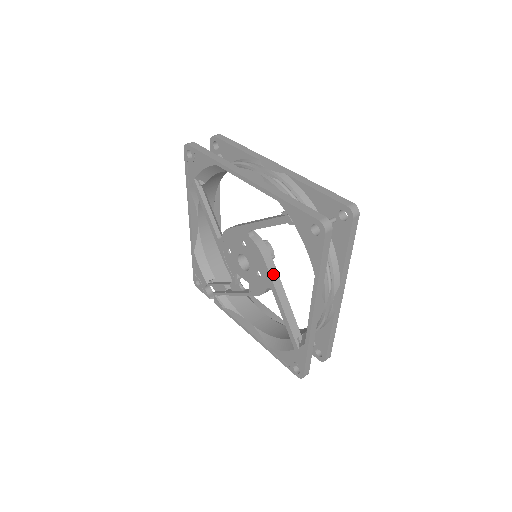
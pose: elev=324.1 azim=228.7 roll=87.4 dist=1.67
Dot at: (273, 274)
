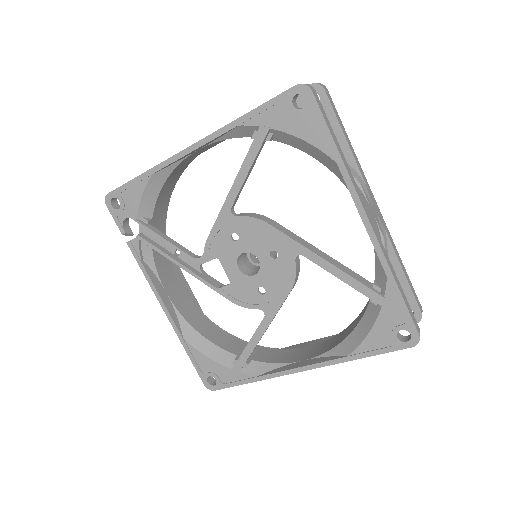
Dot at: occluded
